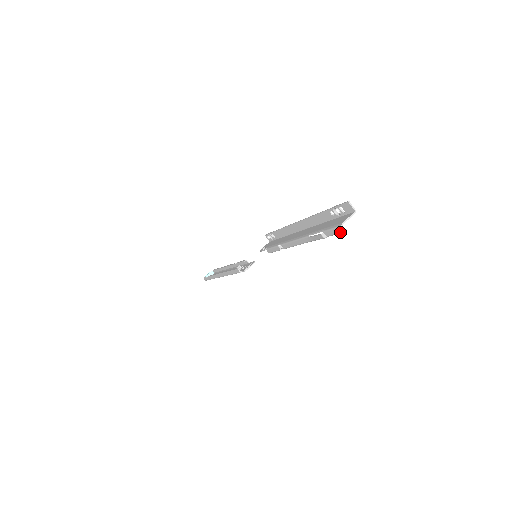
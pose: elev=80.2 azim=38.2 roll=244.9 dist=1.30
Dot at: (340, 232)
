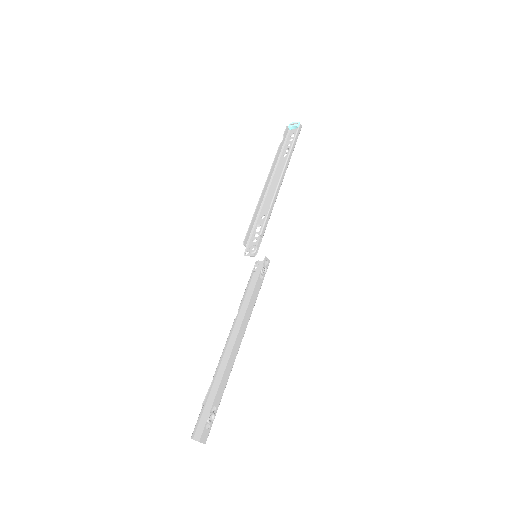
Dot at: (196, 433)
